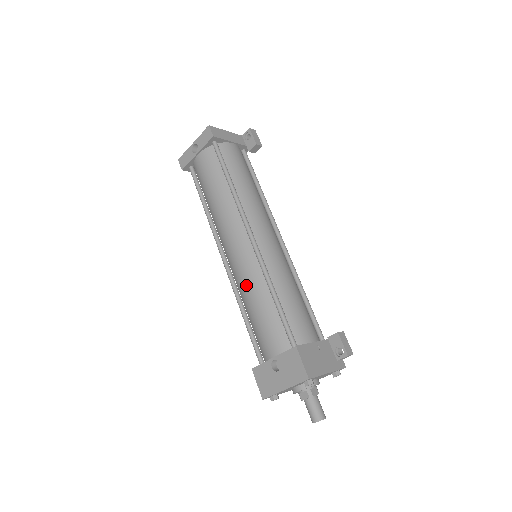
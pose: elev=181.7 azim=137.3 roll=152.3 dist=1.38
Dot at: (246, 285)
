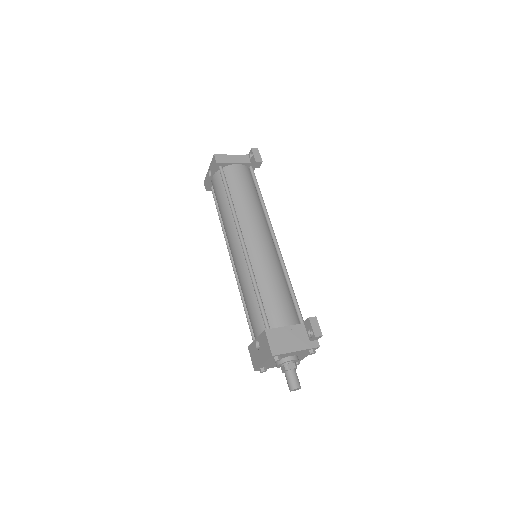
Dot at: (241, 281)
